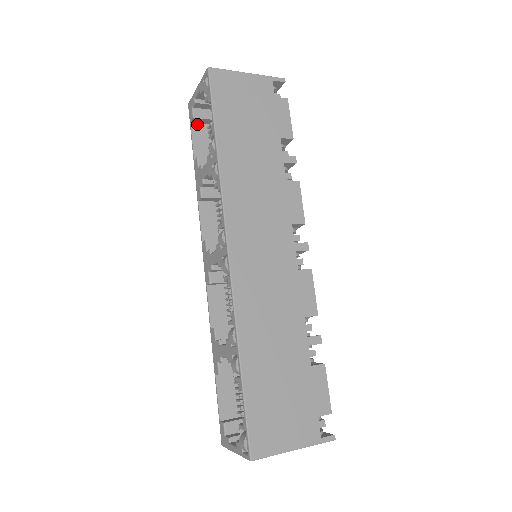
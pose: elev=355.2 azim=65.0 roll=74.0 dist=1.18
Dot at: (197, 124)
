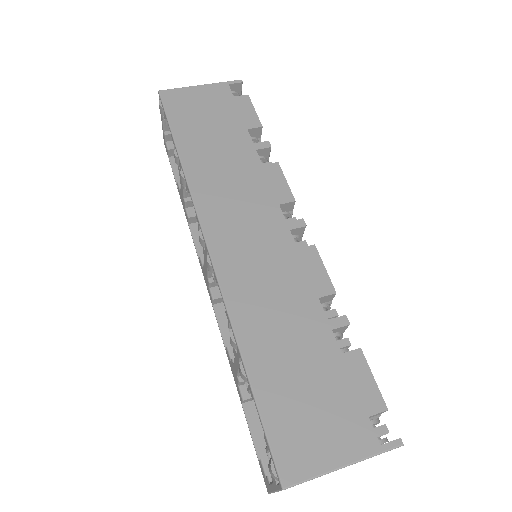
Dot at: occluded
